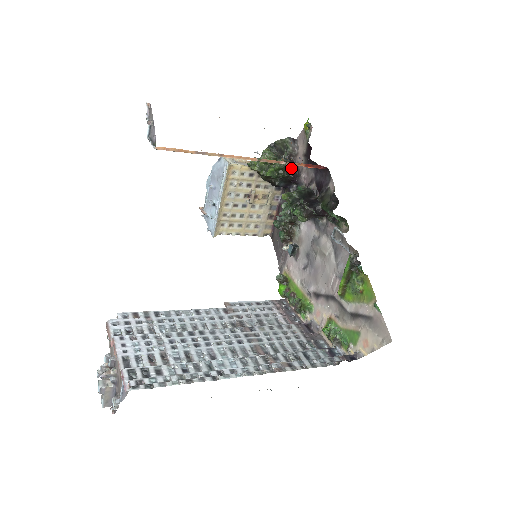
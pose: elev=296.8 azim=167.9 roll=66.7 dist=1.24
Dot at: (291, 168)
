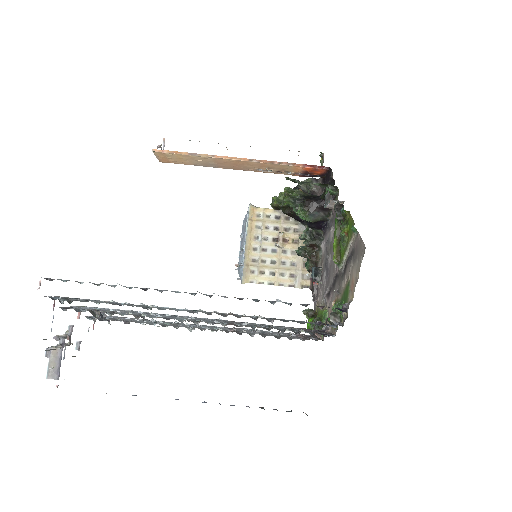
Dot at: occluded
